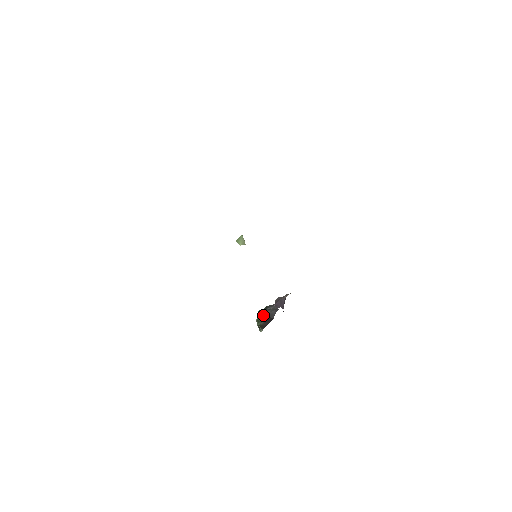
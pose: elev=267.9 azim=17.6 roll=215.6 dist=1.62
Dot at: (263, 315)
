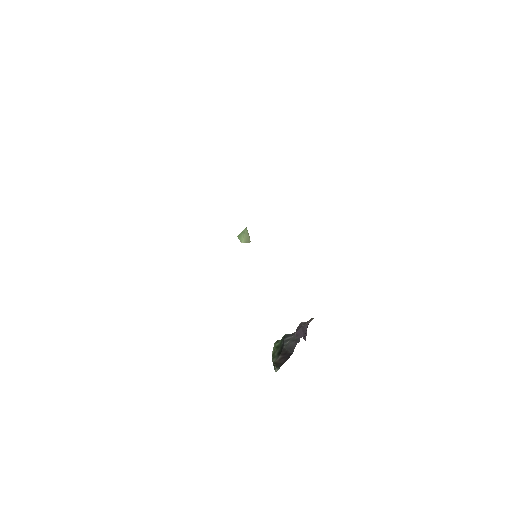
Dot at: (280, 348)
